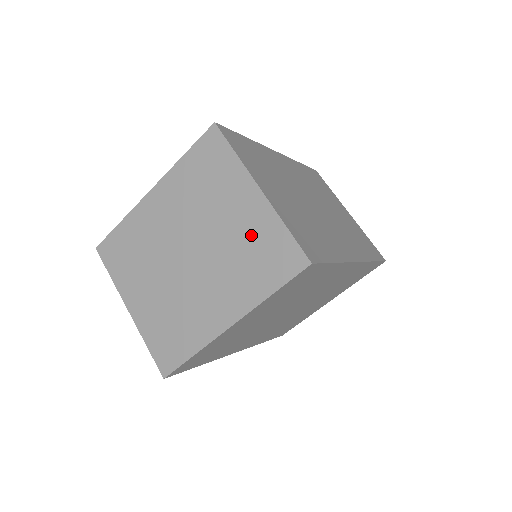
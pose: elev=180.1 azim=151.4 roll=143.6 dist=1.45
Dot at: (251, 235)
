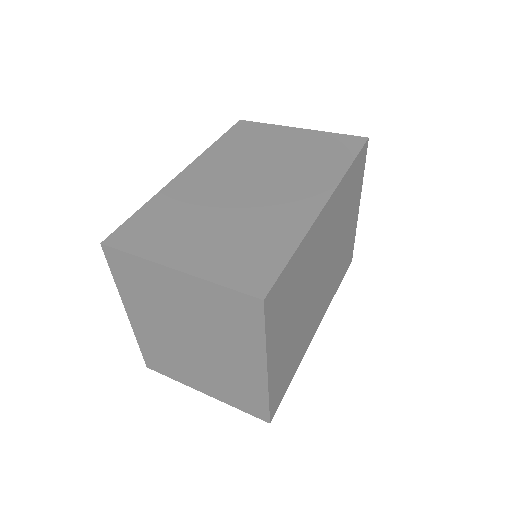
Dot at: (208, 305)
